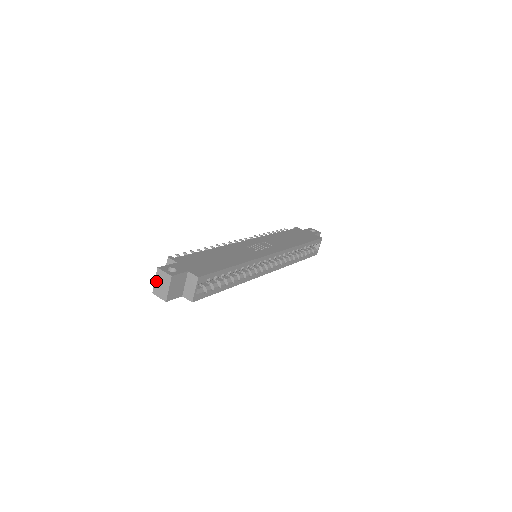
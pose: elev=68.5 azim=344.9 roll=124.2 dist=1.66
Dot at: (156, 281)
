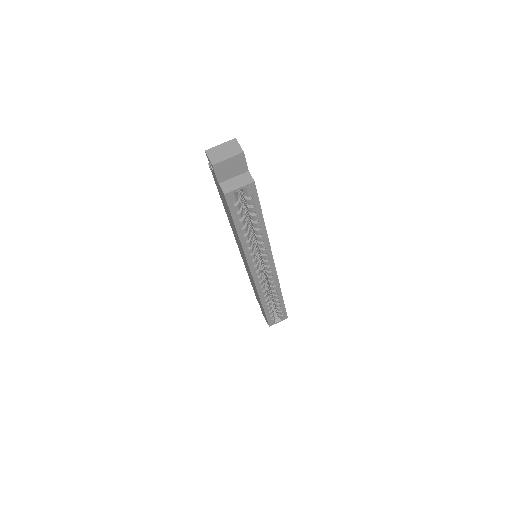
Dot at: (221, 145)
